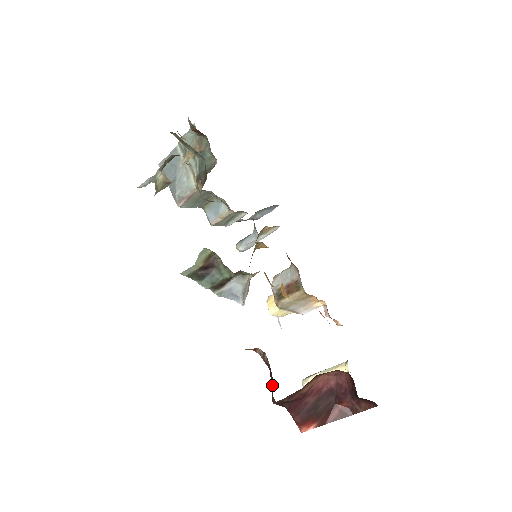
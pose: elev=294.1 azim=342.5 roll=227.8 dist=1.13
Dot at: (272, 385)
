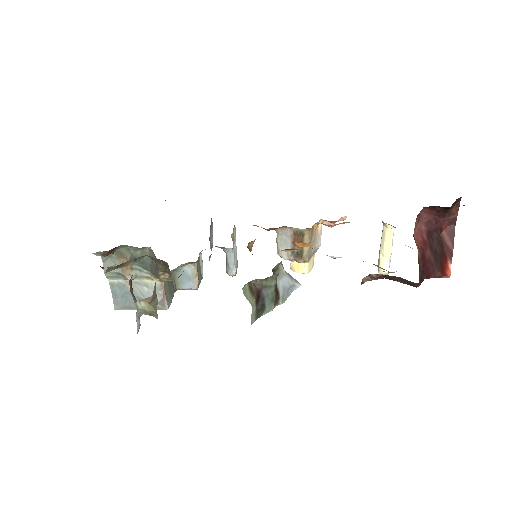
Dot at: (402, 281)
